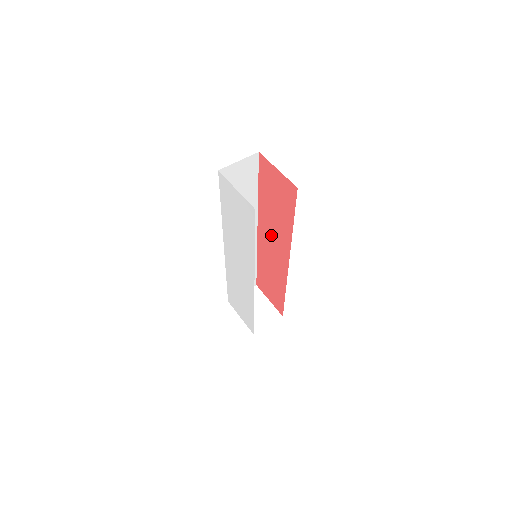
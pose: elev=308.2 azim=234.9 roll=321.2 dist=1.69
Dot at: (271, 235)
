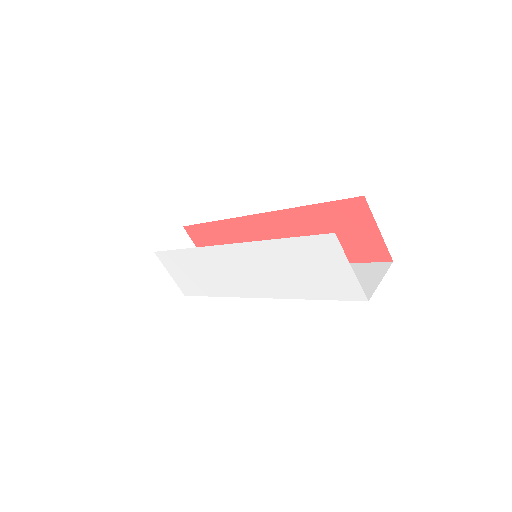
Dot at: (281, 236)
